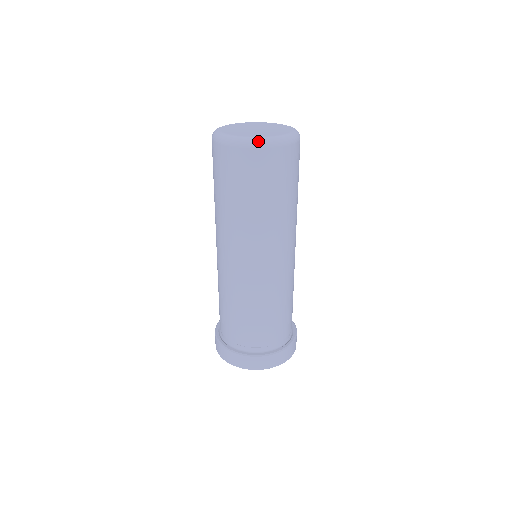
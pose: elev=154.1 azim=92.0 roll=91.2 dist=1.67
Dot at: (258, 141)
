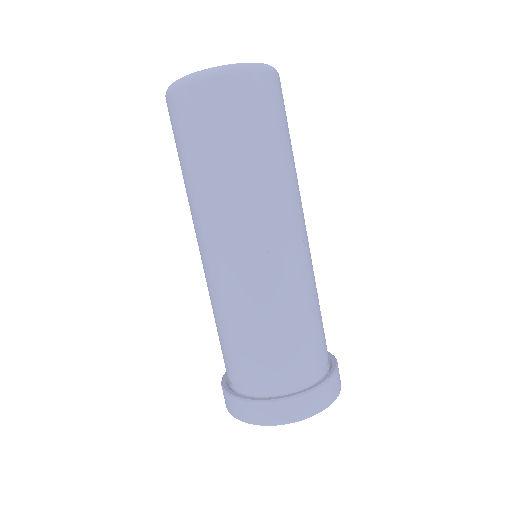
Dot at: (263, 64)
